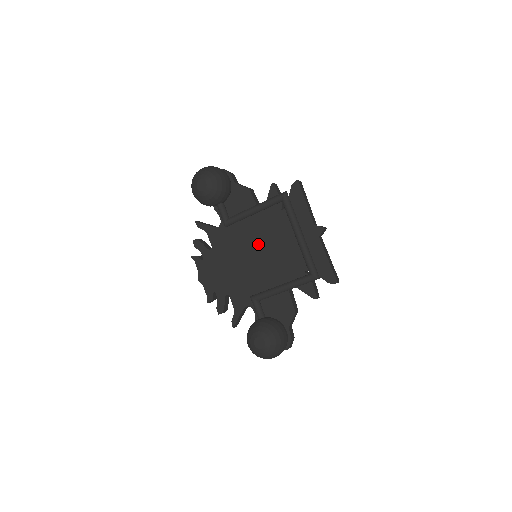
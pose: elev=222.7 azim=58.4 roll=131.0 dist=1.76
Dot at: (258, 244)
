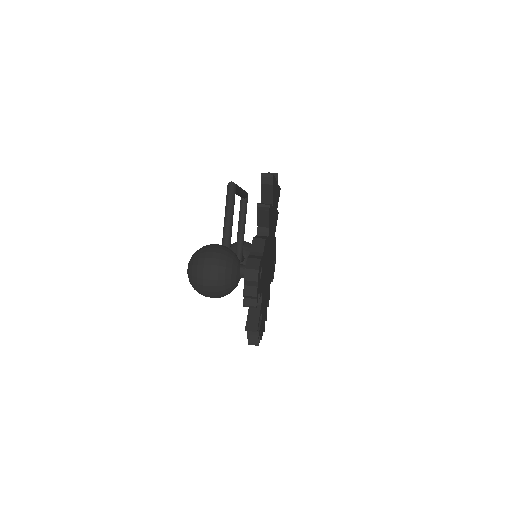
Dot at: occluded
